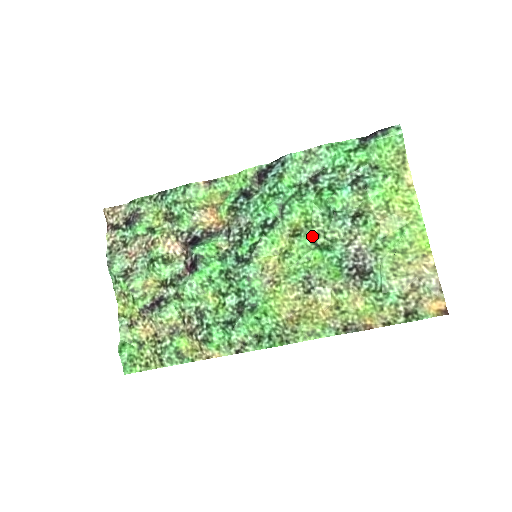
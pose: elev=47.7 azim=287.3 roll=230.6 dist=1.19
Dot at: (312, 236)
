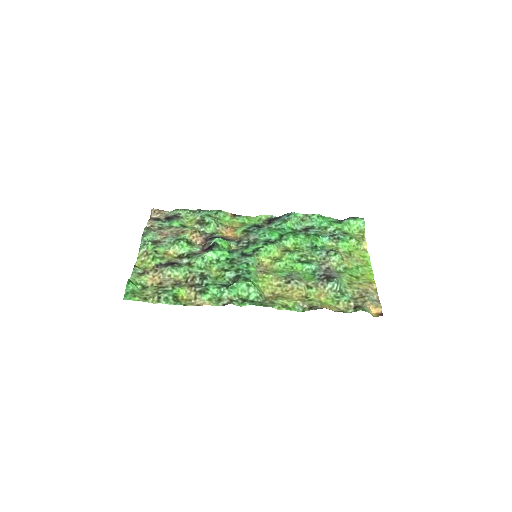
Dot at: (298, 256)
